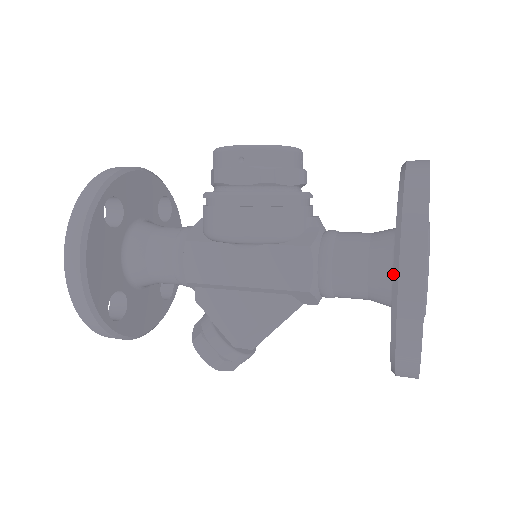
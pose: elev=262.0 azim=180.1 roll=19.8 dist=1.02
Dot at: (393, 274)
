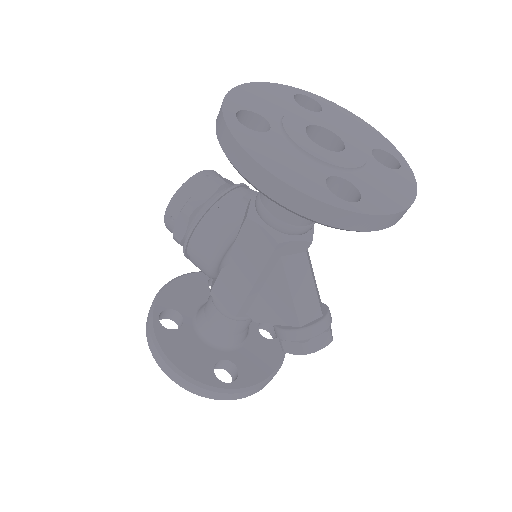
Dot at: occluded
